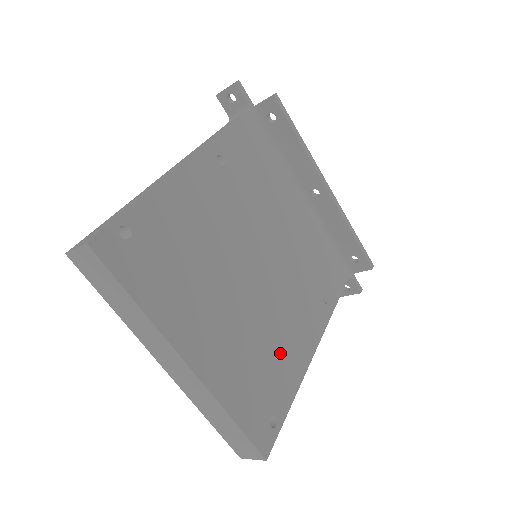
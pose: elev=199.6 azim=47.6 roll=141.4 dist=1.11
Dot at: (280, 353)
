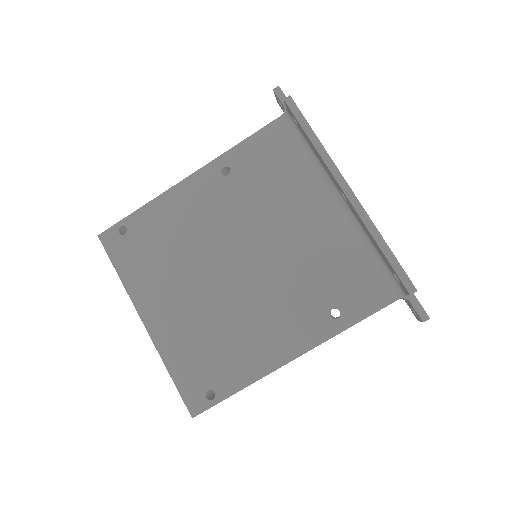
Dot at: (240, 345)
